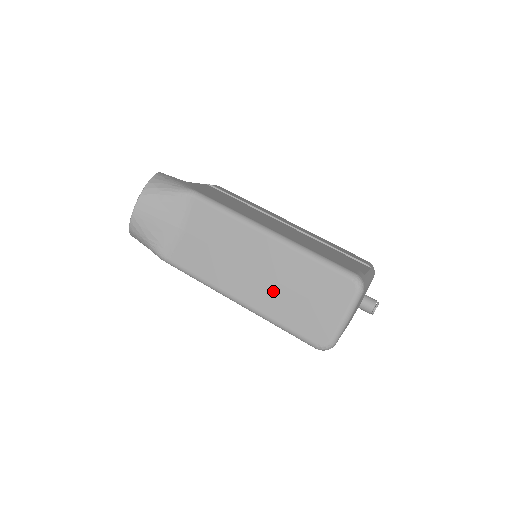
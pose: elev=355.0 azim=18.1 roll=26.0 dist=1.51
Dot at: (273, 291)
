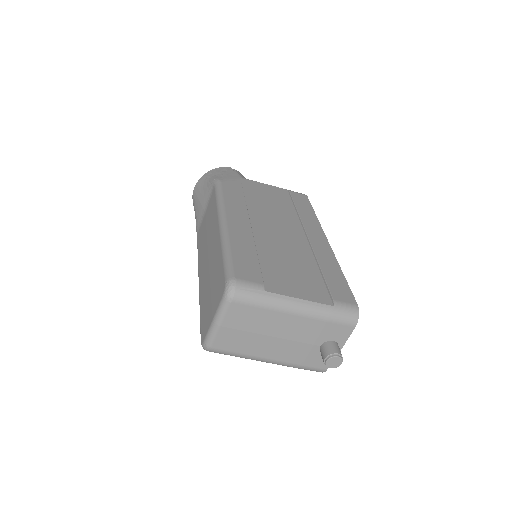
Dot at: (206, 278)
